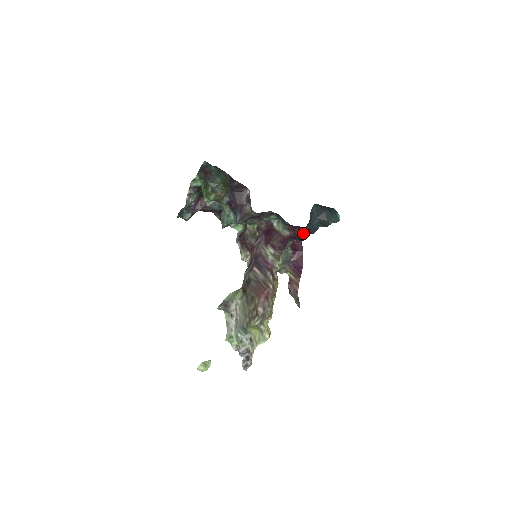
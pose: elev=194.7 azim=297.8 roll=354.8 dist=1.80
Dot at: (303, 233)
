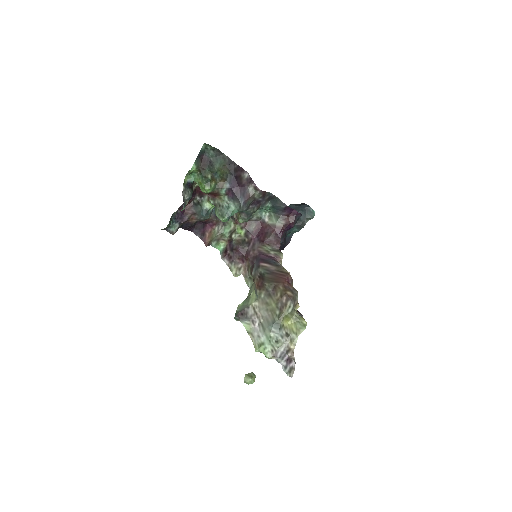
Dot at: (297, 219)
